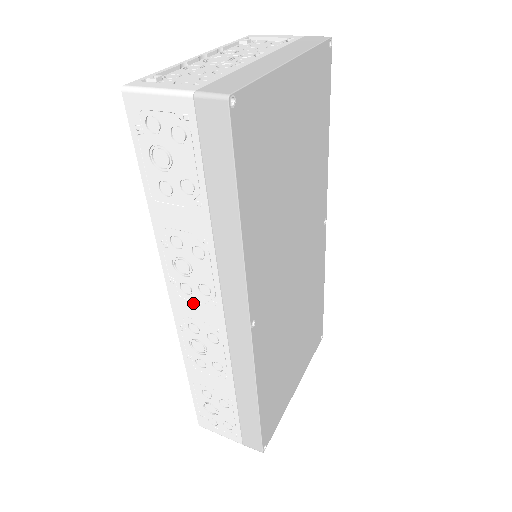
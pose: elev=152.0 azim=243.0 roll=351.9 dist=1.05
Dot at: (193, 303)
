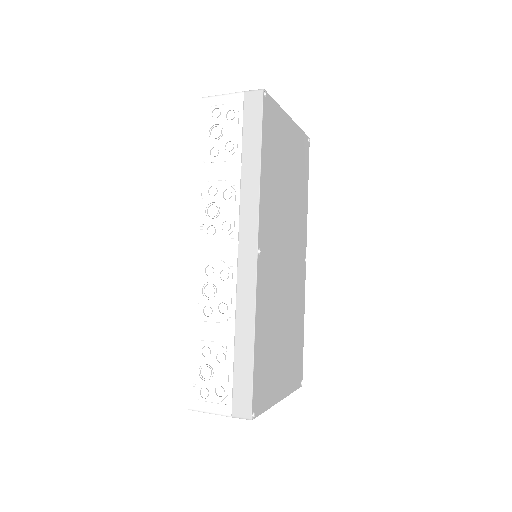
Dot at: (214, 243)
